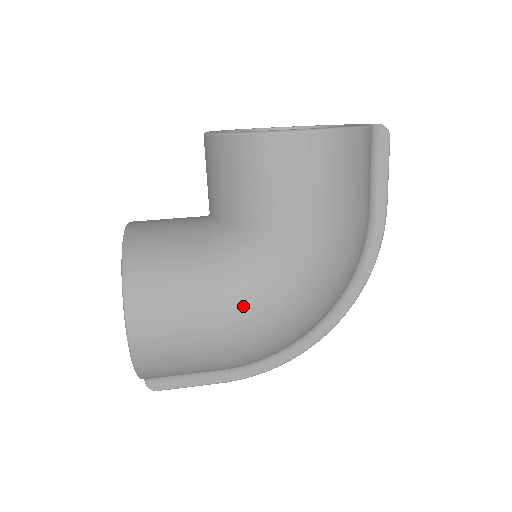
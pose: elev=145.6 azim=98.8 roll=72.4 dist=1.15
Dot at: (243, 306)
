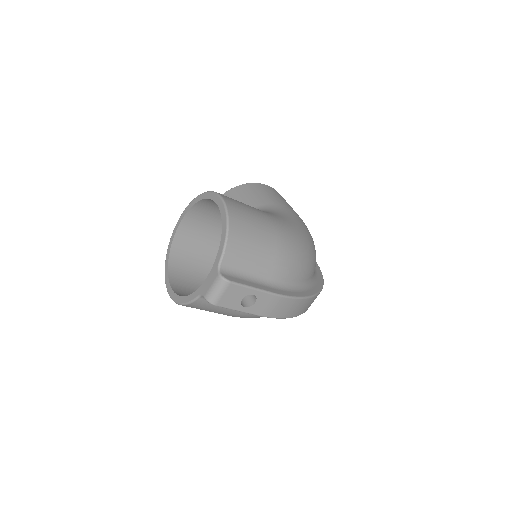
Dot at: (276, 217)
